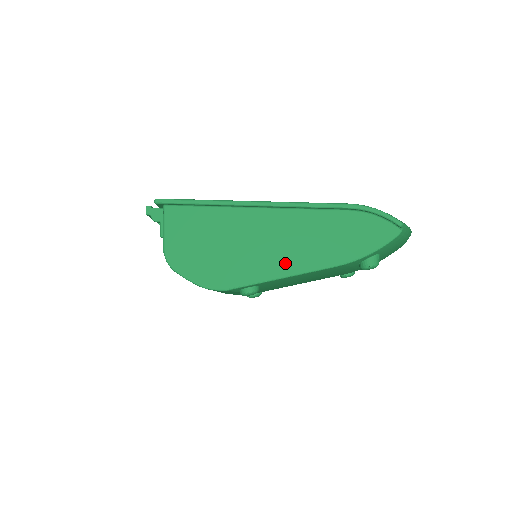
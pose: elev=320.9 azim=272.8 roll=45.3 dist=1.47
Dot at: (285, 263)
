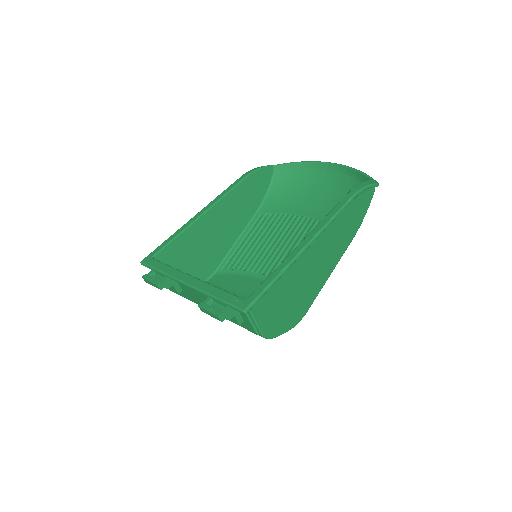
Dot at: (329, 266)
